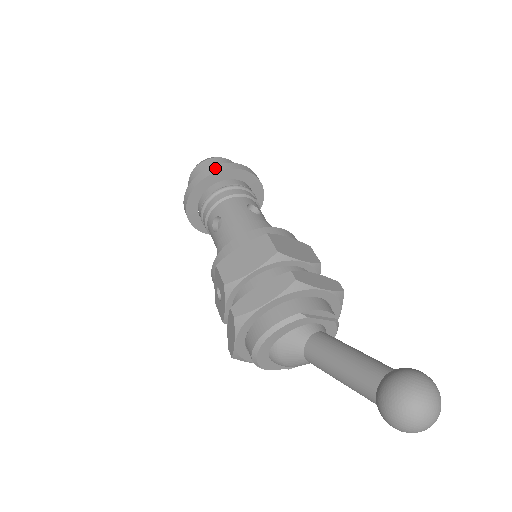
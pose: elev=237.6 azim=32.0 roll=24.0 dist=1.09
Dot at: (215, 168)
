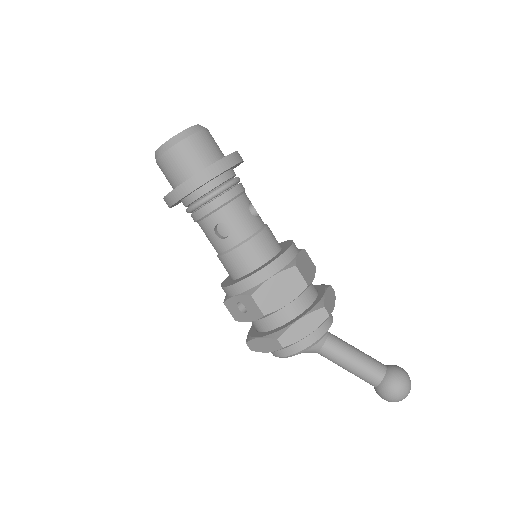
Dot at: (217, 168)
